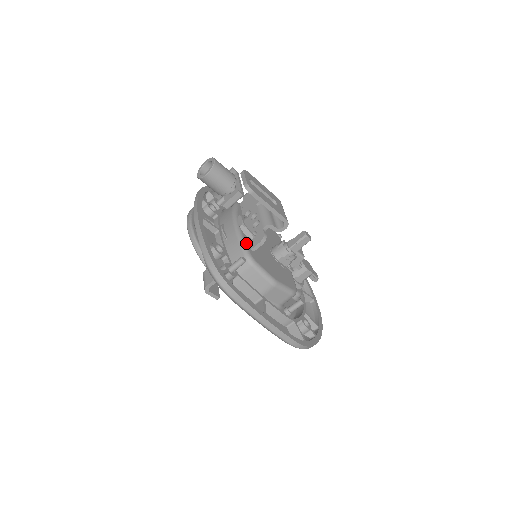
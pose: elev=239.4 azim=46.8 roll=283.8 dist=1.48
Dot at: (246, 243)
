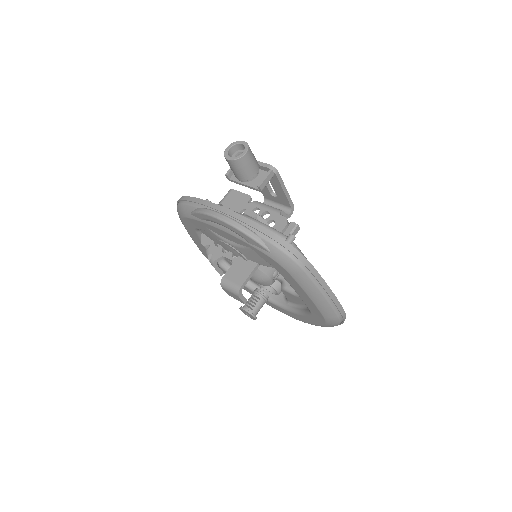
Dot at: (273, 229)
